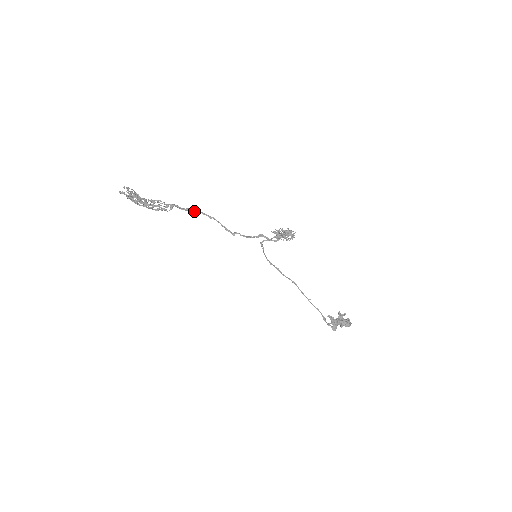
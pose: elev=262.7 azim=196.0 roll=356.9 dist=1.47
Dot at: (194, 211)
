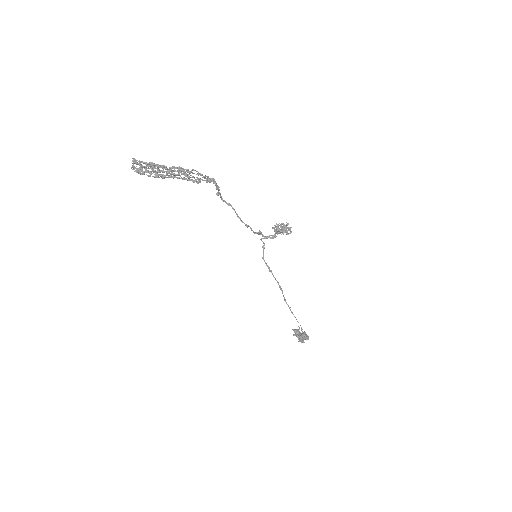
Dot at: (218, 193)
